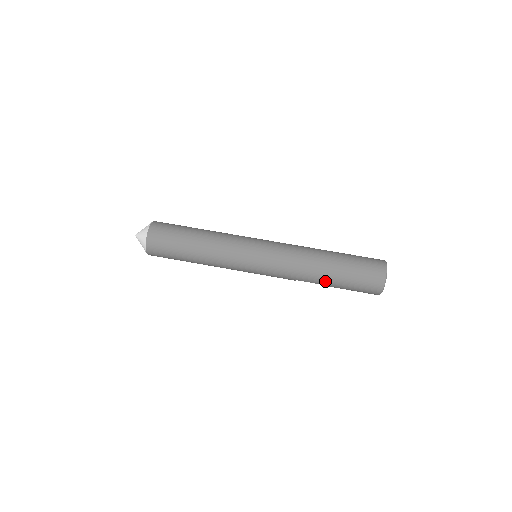
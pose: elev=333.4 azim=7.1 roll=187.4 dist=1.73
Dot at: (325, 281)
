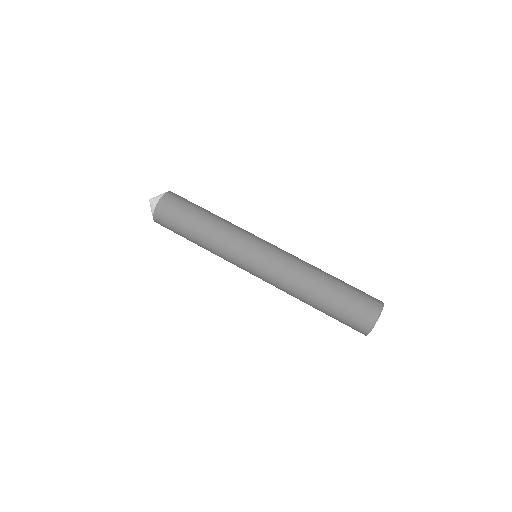
Dot at: (313, 305)
